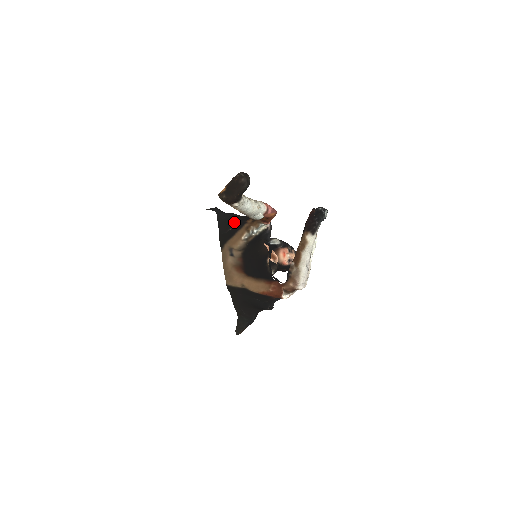
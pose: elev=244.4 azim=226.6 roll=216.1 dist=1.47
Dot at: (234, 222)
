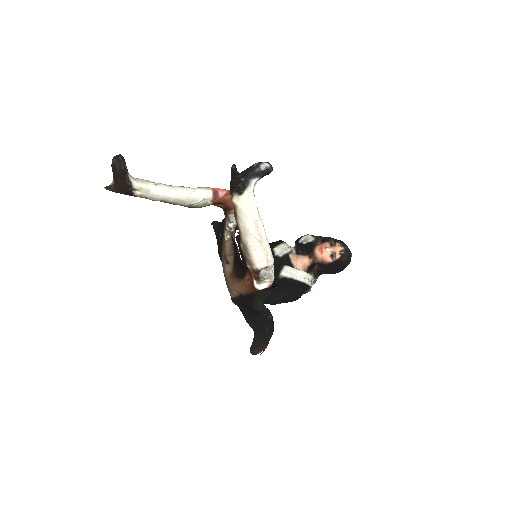
Dot at: (221, 226)
